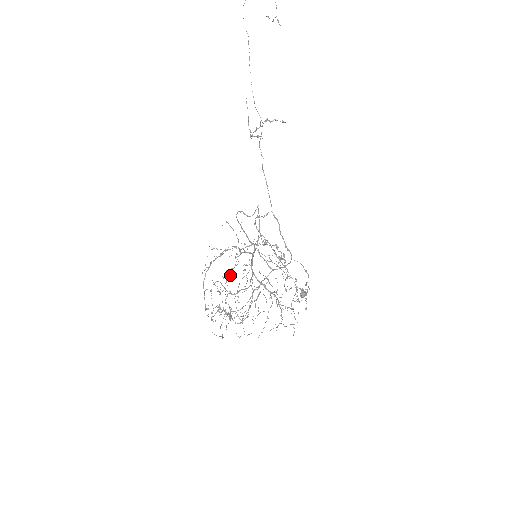
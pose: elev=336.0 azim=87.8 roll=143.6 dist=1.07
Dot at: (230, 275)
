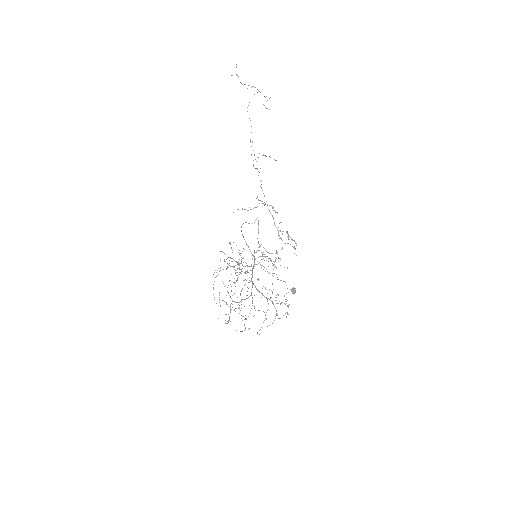
Dot at: (235, 282)
